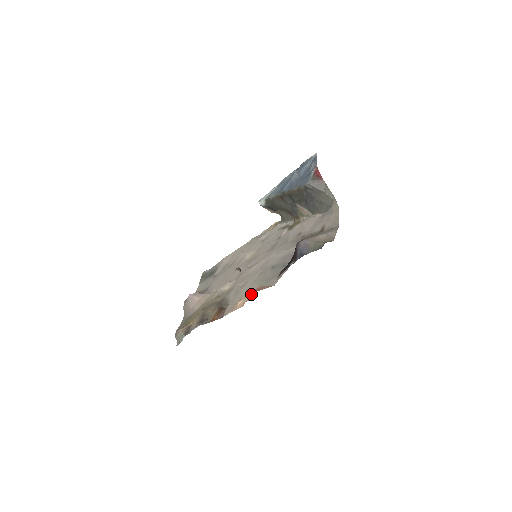
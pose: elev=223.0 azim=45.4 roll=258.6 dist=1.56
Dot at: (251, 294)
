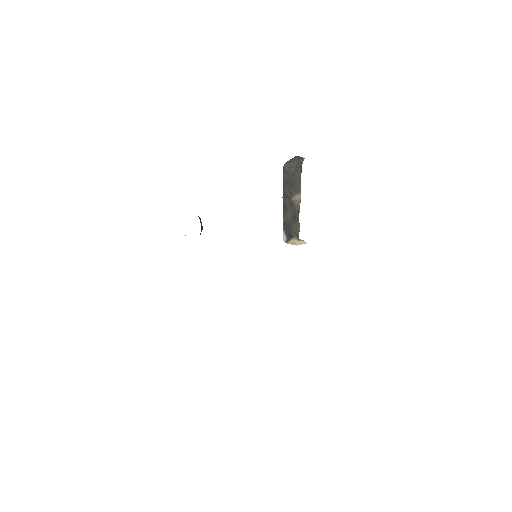
Dot at: occluded
